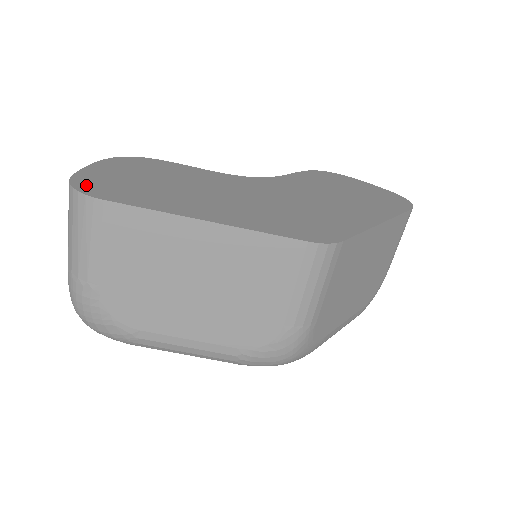
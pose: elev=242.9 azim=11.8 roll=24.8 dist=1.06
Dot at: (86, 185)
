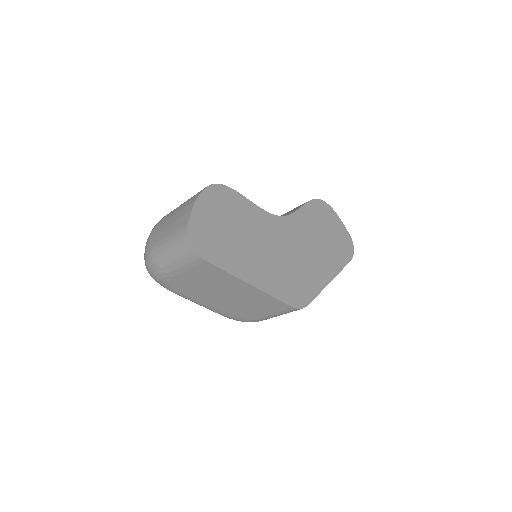
Dot at: (196, 239)
